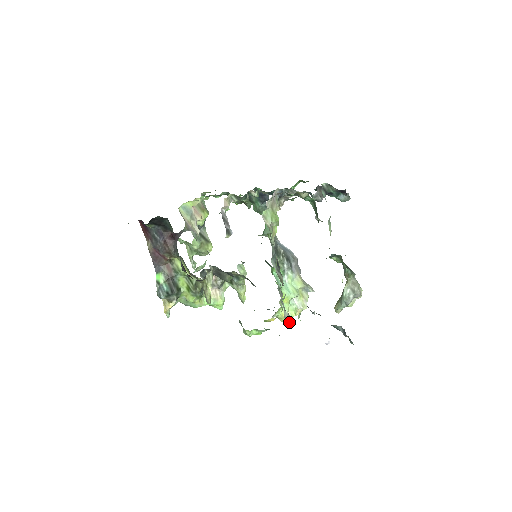
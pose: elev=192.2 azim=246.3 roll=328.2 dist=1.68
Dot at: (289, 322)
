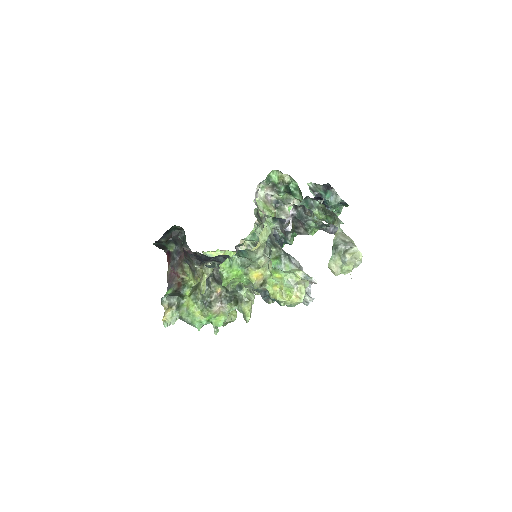
Dot at: (283, 301)
